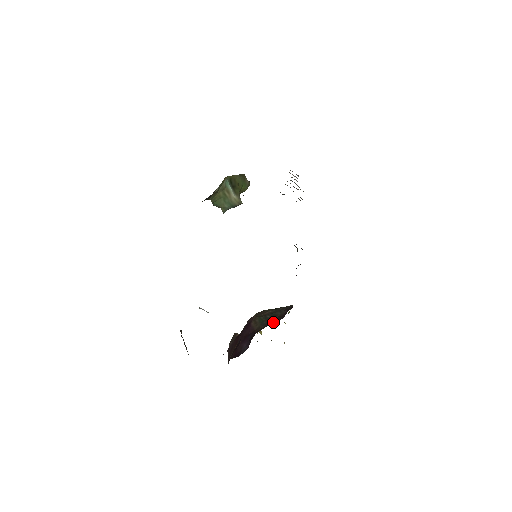
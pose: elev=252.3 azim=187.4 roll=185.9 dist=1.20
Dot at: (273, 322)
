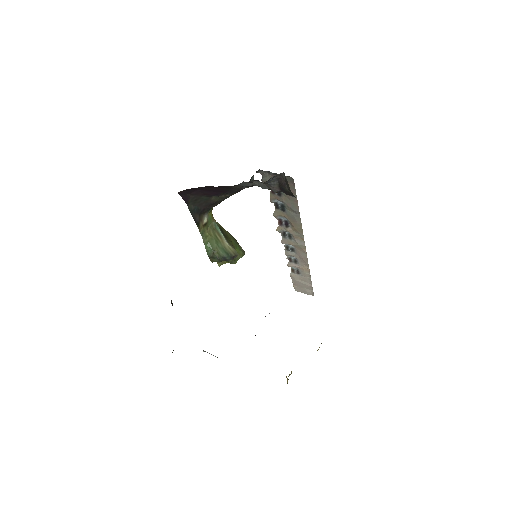
Dot at: occluded
